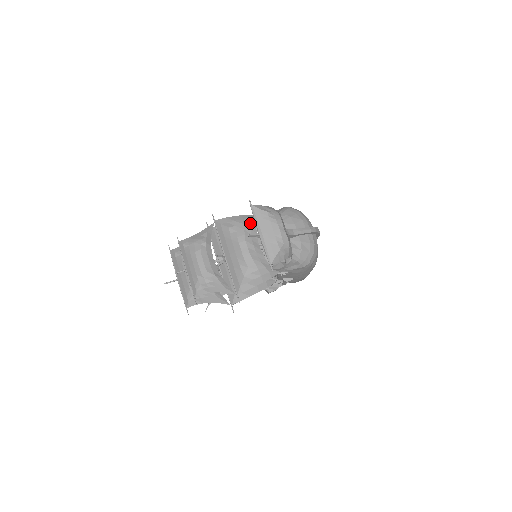
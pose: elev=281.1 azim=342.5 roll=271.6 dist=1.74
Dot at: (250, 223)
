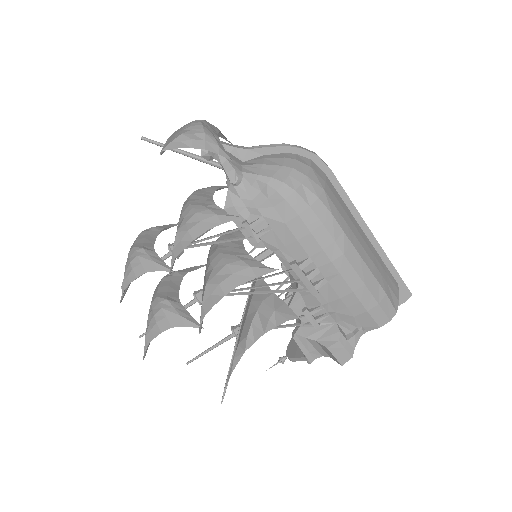
Dot at: (212, 186)
